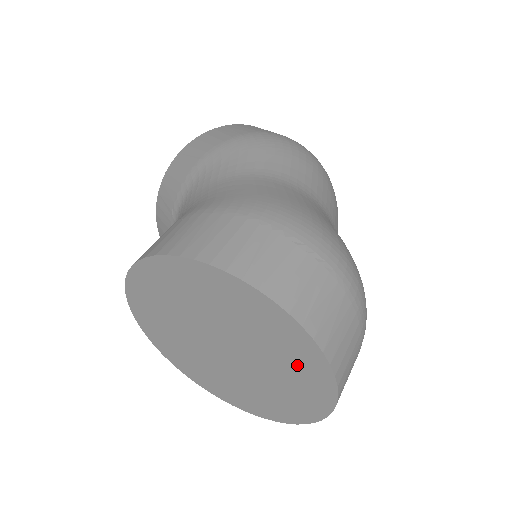
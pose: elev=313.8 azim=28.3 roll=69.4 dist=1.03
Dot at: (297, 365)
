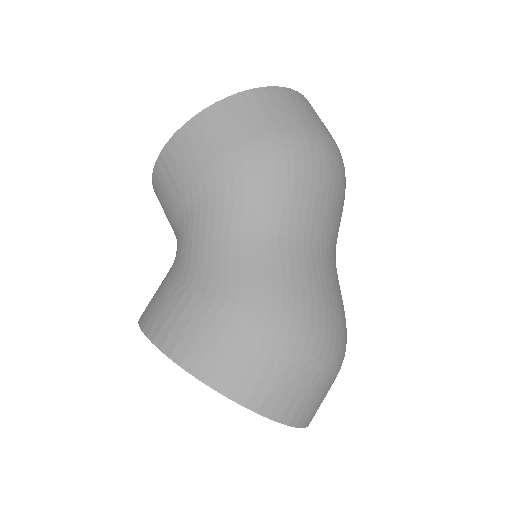
Dot at: occluded
